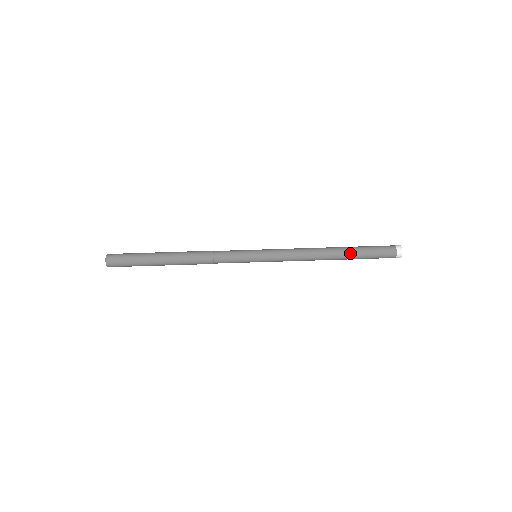
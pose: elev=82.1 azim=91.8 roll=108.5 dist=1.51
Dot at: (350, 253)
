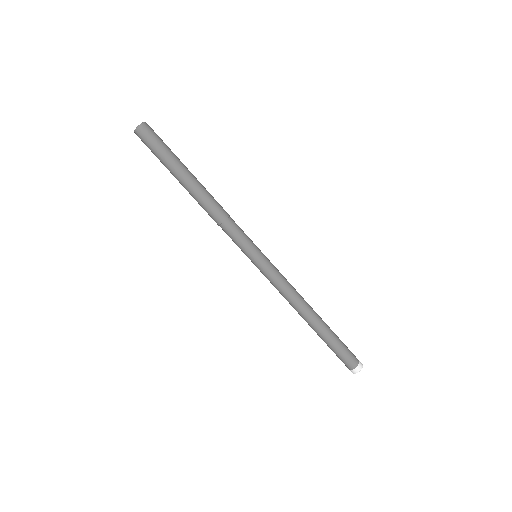
Dot at: (326, 329)
